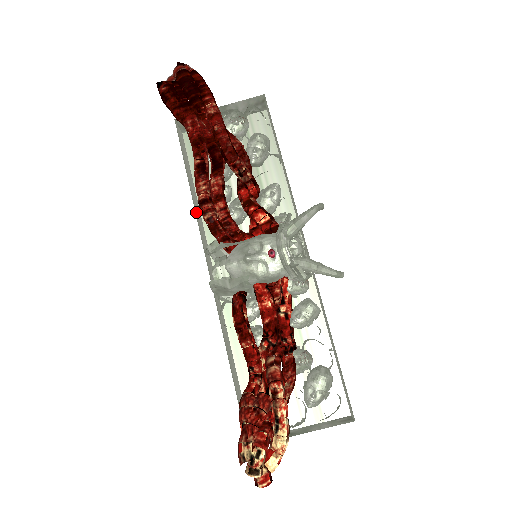
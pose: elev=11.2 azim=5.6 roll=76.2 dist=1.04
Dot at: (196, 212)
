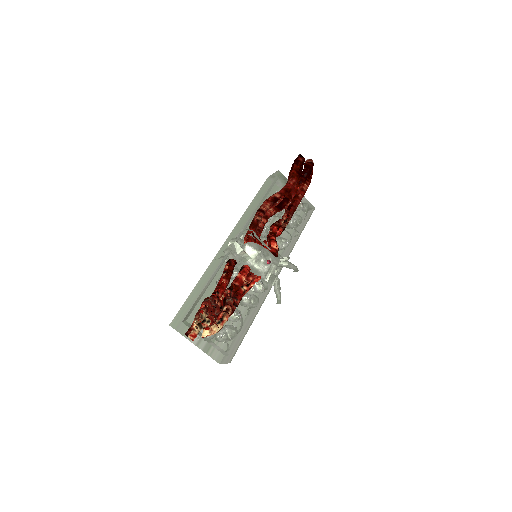
Dot at: occluded
